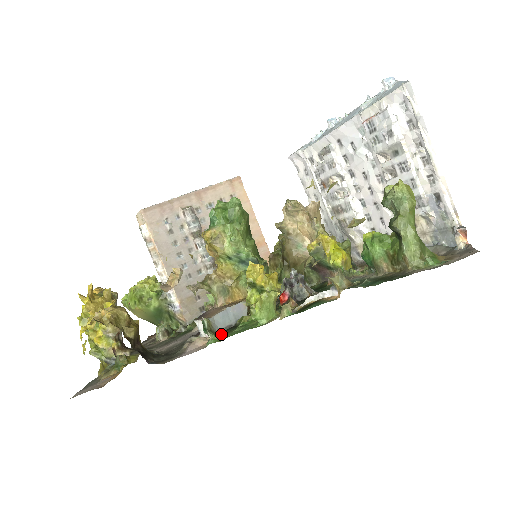
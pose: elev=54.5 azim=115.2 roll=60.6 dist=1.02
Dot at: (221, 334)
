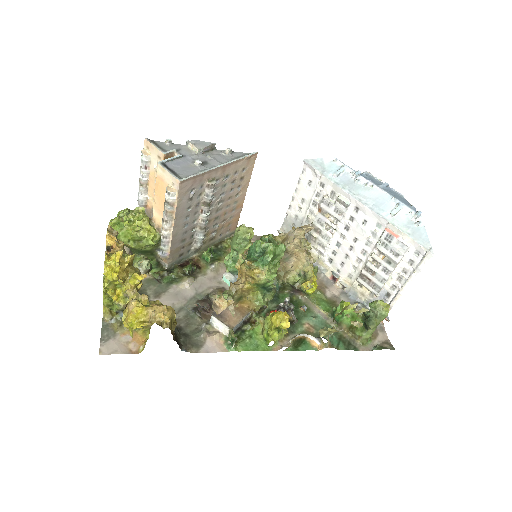
Dot at: occluded
